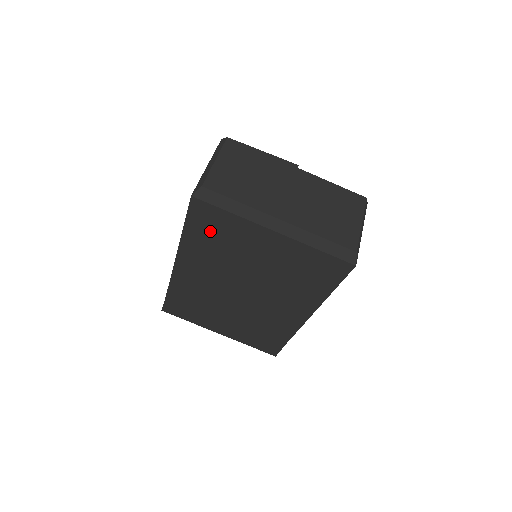
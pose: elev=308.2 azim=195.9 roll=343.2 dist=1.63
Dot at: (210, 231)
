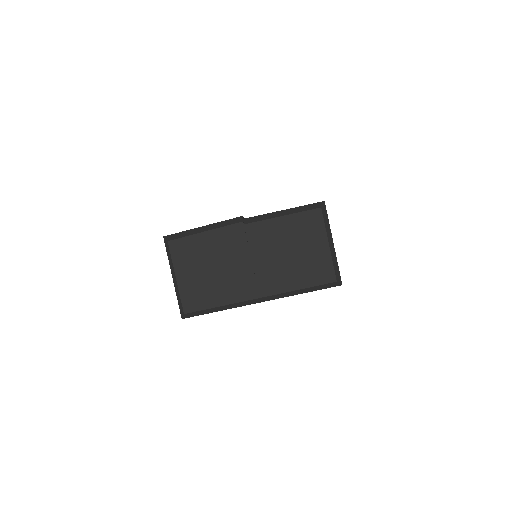
Dot at: occluded
